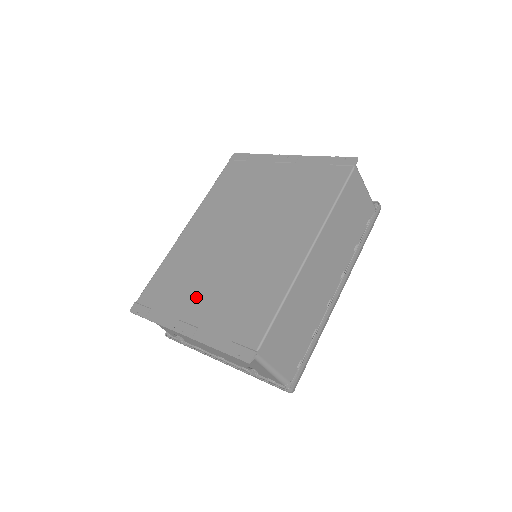
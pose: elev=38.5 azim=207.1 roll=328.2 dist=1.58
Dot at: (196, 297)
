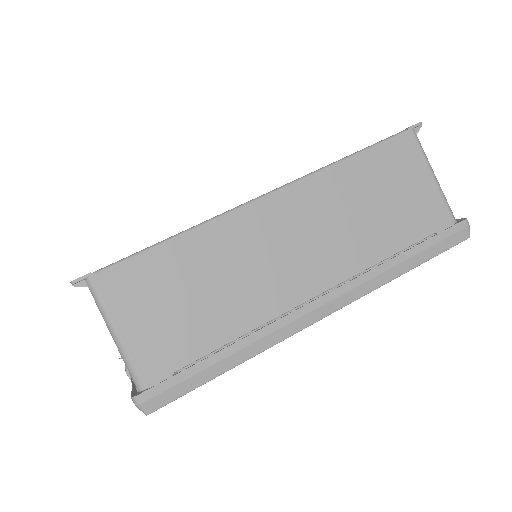
Dot at: occluded
